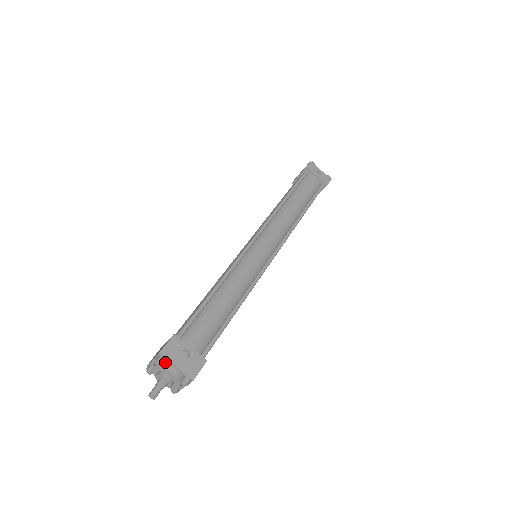
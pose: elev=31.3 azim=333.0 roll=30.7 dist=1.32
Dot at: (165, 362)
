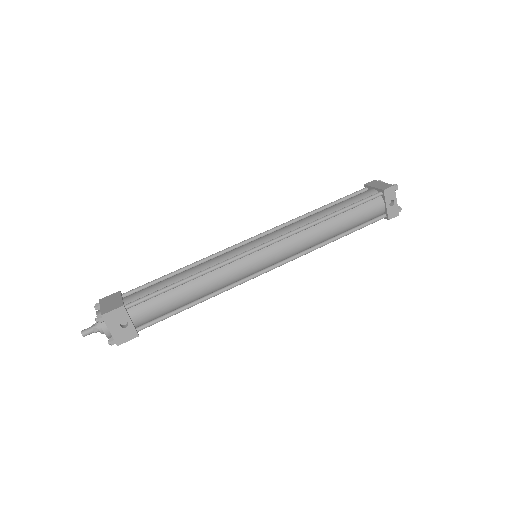
Dot at: (105, 320)
